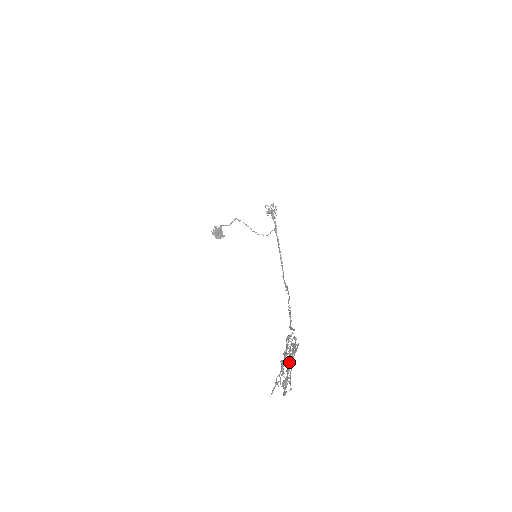
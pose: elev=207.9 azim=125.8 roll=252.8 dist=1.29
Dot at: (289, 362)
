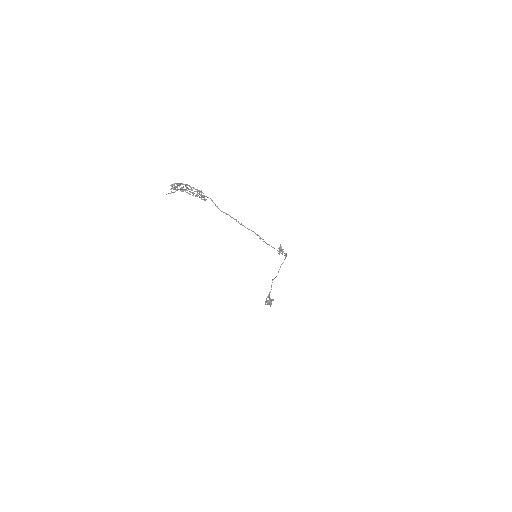
Dot at: (181, 184)
